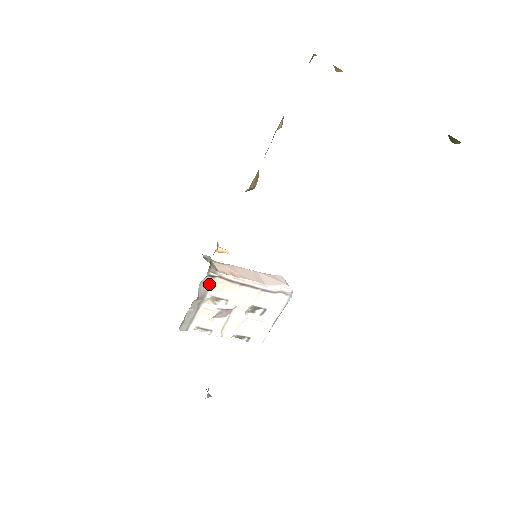
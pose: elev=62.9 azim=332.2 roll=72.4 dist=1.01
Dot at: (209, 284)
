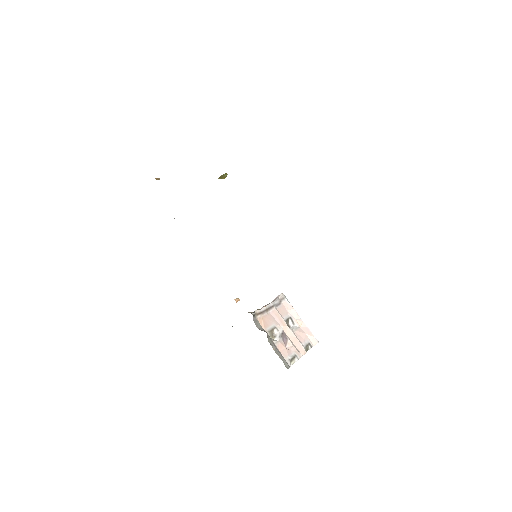
Dot at: (259, 323)
